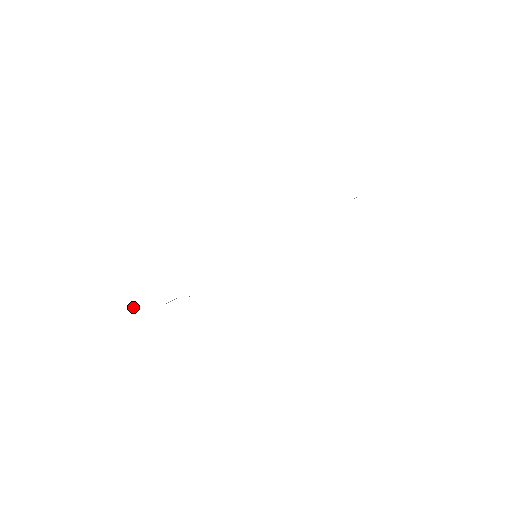
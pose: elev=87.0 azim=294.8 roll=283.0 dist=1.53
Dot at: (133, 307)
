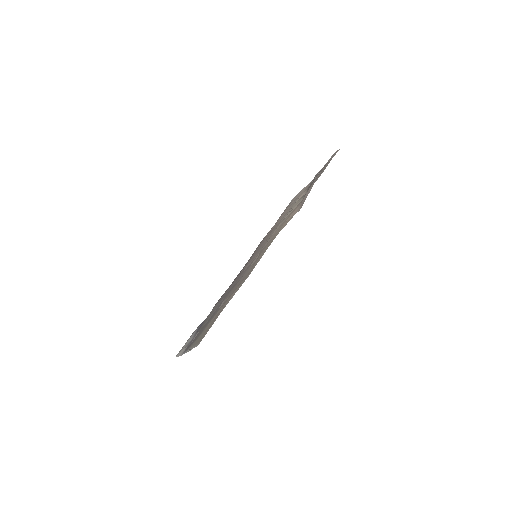
Dot at: (189, 350)
